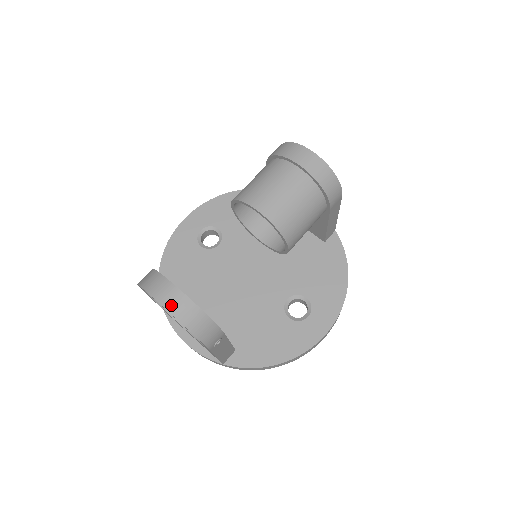
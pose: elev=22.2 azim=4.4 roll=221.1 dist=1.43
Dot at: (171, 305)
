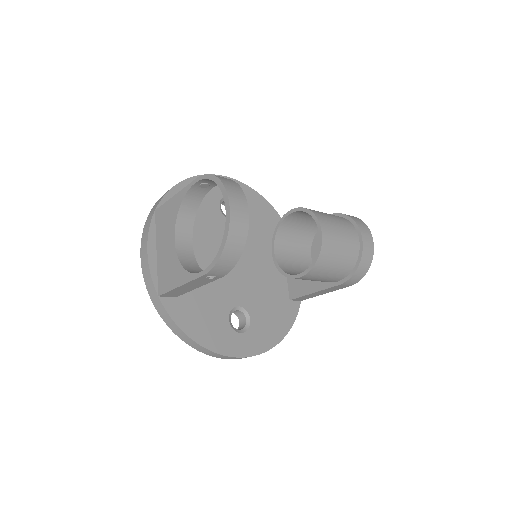
Dot at: (235, 216)
